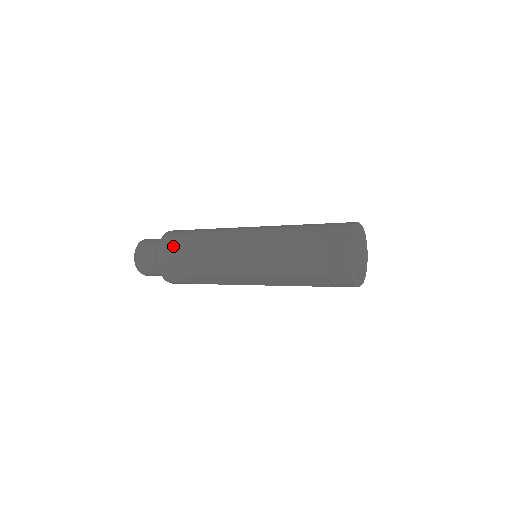
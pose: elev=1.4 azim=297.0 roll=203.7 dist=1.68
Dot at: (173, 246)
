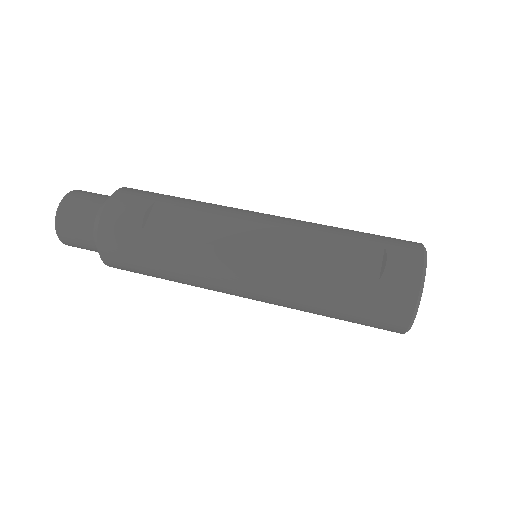
Dot at: (131, 271)
